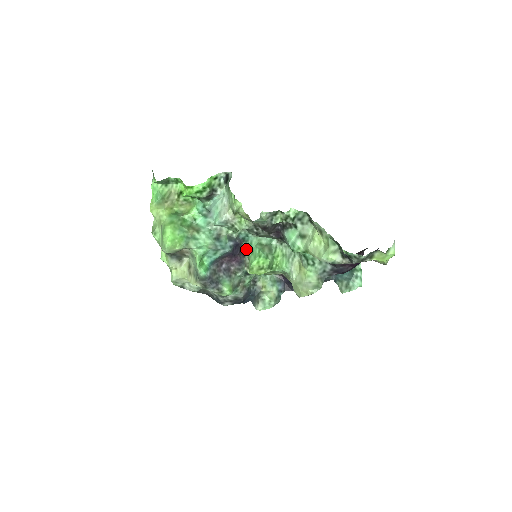
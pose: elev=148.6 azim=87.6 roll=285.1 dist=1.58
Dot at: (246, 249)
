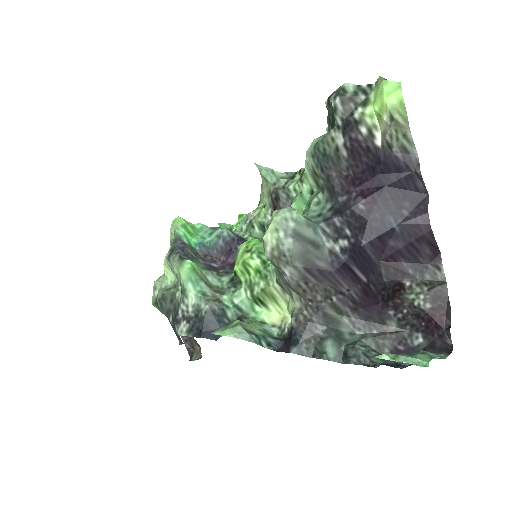
Dot at: occluded
